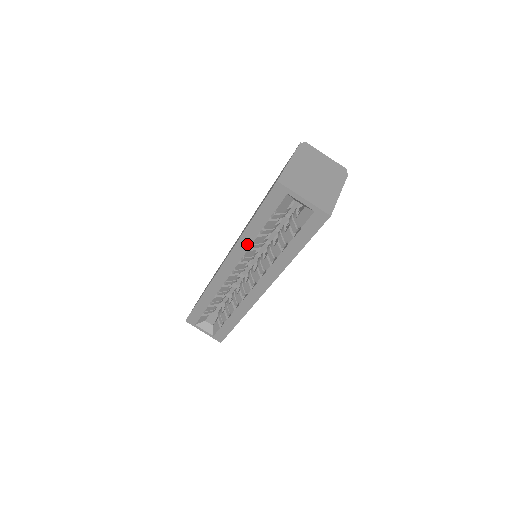
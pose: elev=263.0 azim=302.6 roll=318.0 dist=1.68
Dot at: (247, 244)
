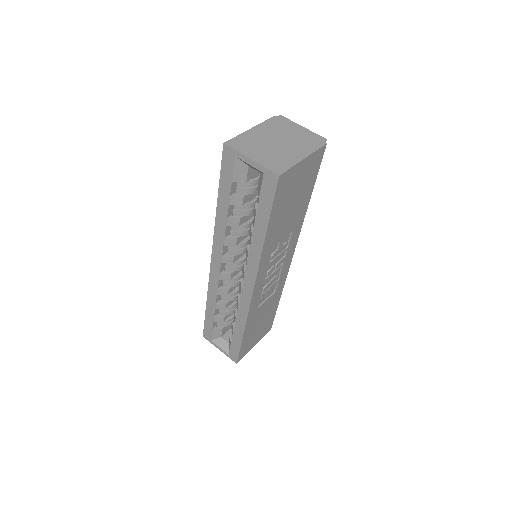
Dot at: (223, 229)
